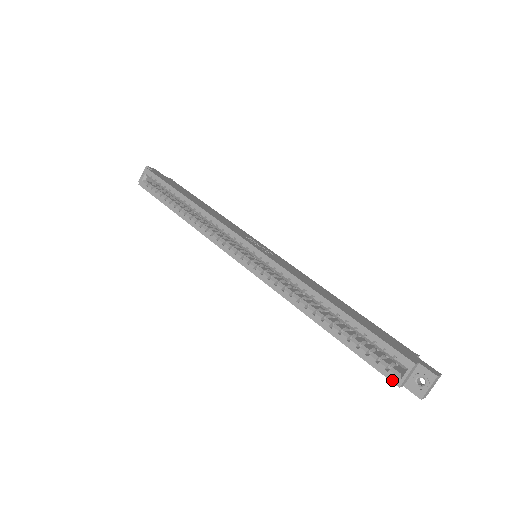
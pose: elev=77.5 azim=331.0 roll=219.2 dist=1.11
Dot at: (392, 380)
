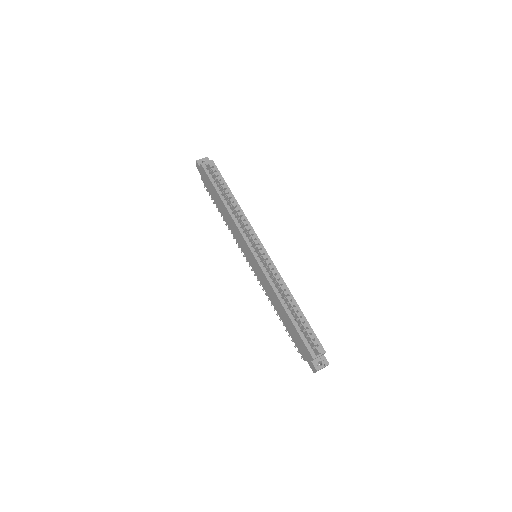
Dot at: (312, 354)
